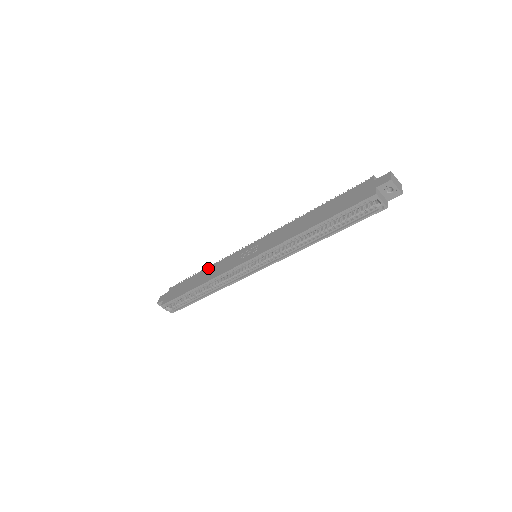
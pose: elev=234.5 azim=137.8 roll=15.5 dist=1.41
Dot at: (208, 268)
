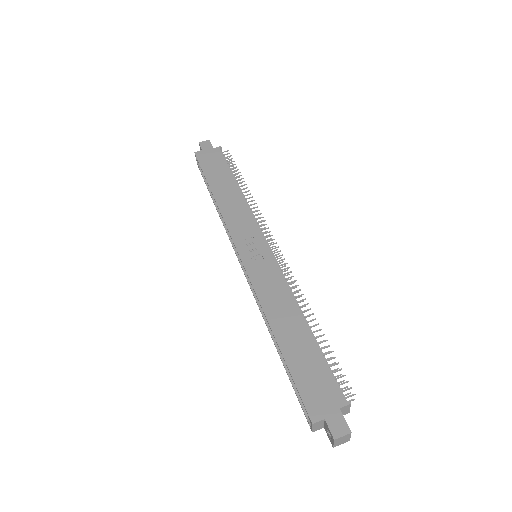
Dot at: (239, 193)
